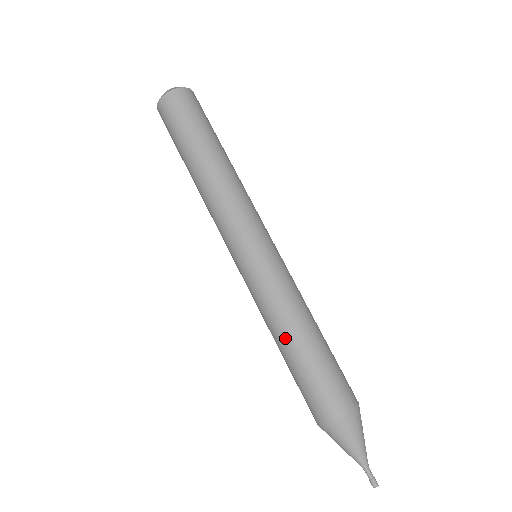
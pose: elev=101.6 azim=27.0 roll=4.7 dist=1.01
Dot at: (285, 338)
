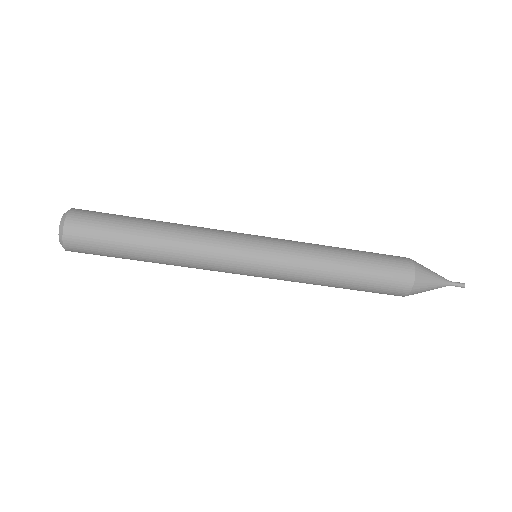
Dot at: (334, 284)
